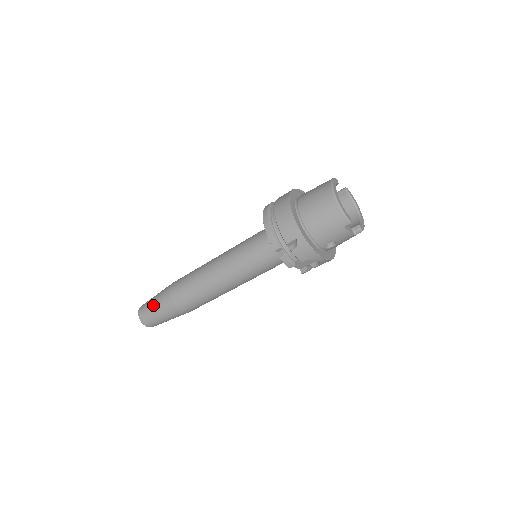
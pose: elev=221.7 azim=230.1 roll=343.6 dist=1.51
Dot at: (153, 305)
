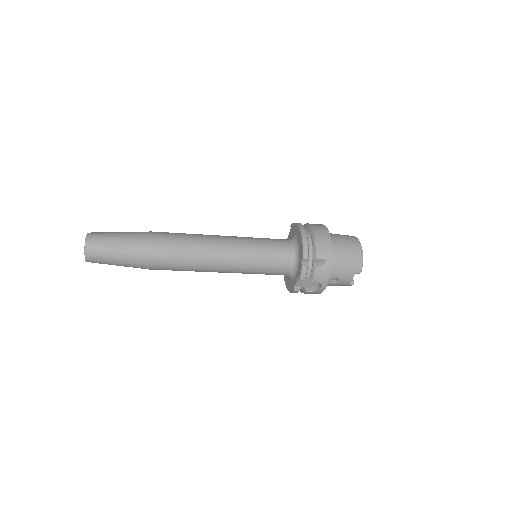
Dot at: (118, 239)
